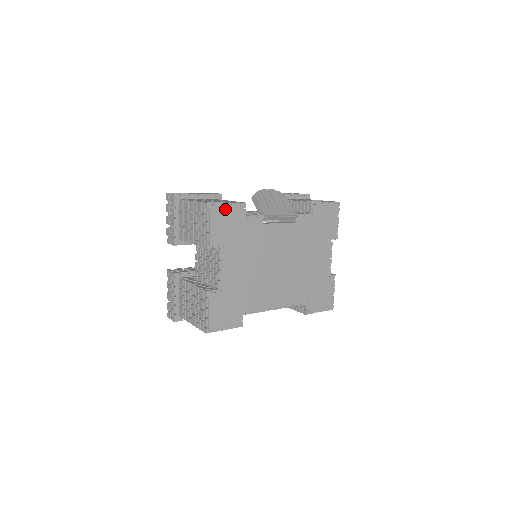
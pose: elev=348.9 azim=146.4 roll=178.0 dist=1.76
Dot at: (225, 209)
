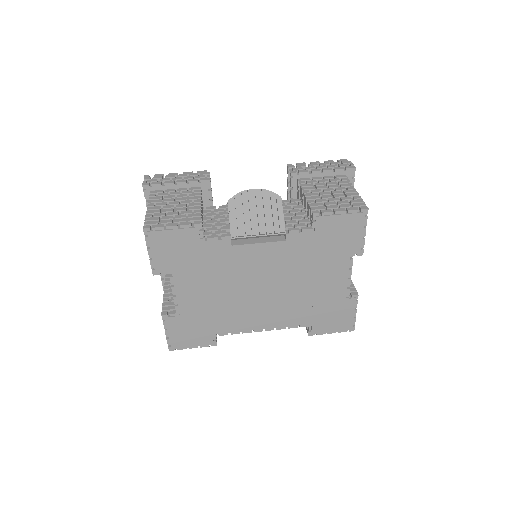
Dot at: (170, 233)
